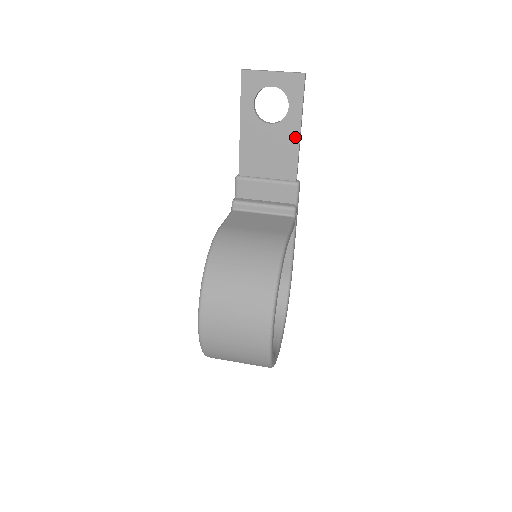
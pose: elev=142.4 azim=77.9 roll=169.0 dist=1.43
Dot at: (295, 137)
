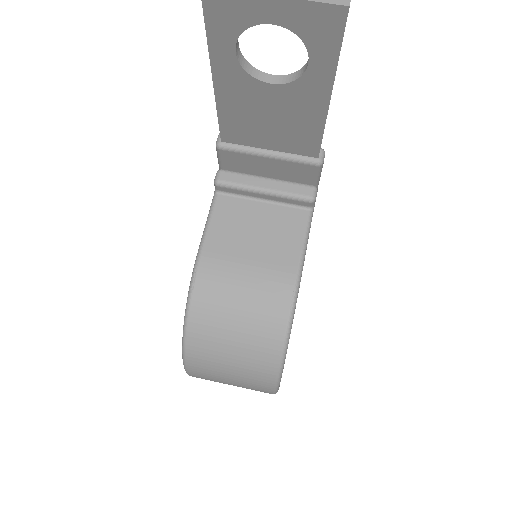
Dot at: (319, 107)
